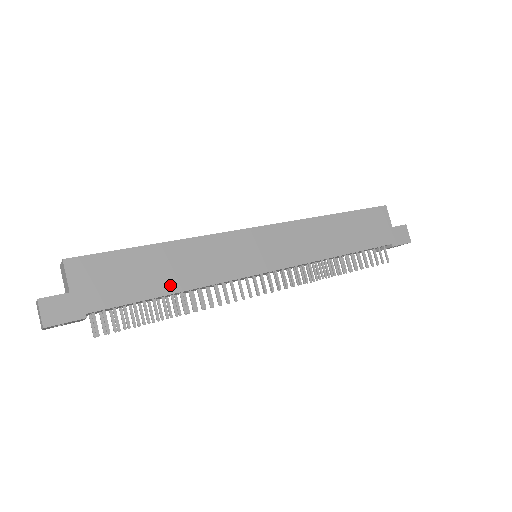
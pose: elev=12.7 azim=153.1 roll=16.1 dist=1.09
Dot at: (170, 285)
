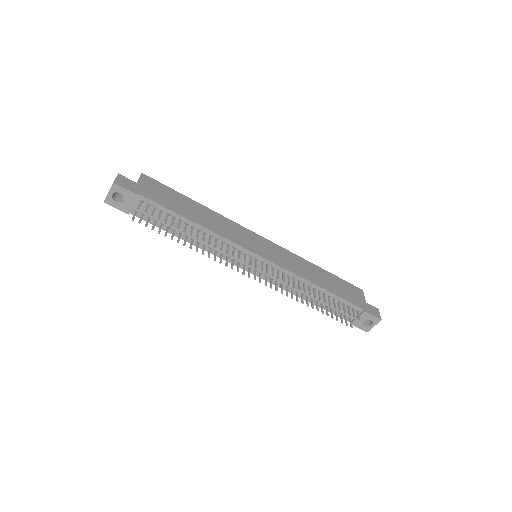
Dot at: (195, 219)
